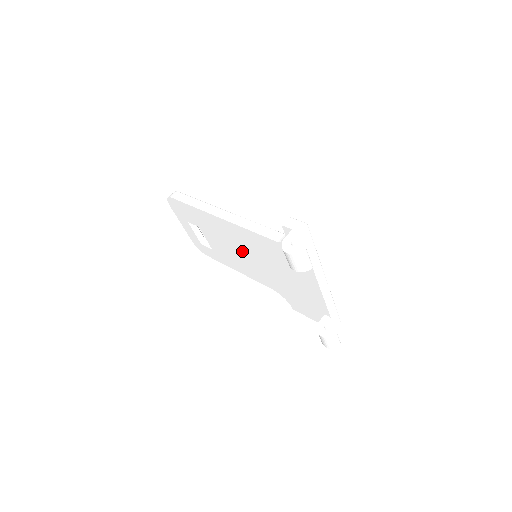
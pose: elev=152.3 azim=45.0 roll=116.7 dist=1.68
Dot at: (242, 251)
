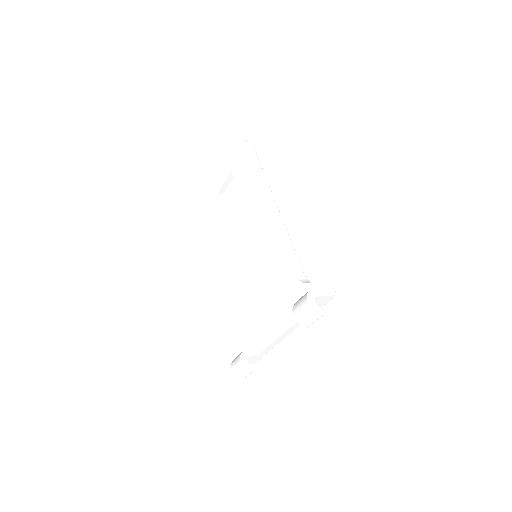
Dot at: (251, 241)
